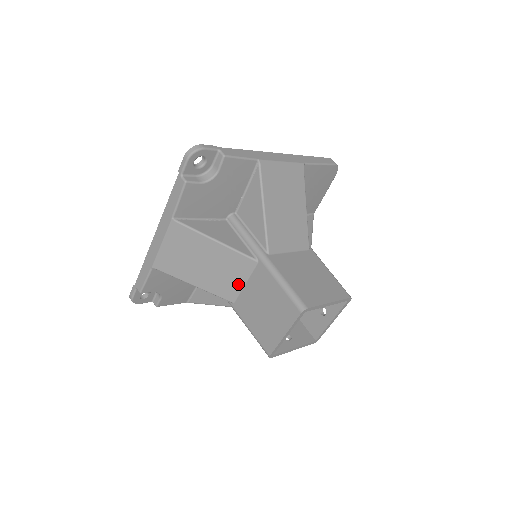
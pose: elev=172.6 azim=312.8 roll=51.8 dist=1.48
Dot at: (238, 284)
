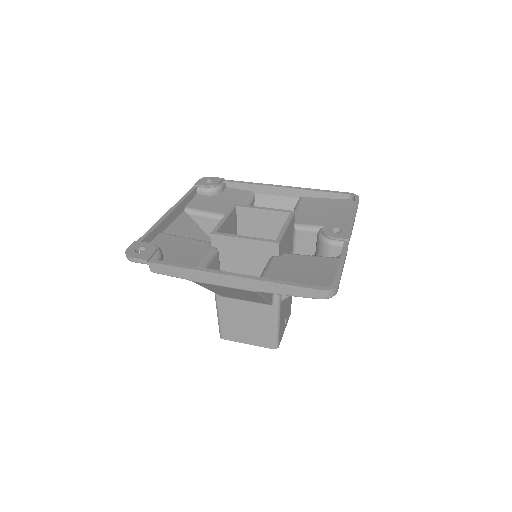
Dot at: occluded
